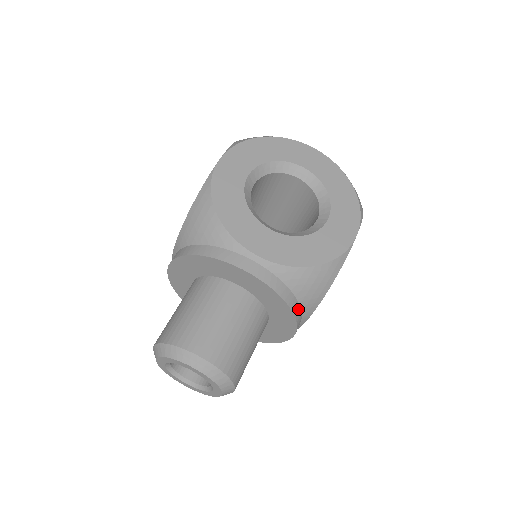
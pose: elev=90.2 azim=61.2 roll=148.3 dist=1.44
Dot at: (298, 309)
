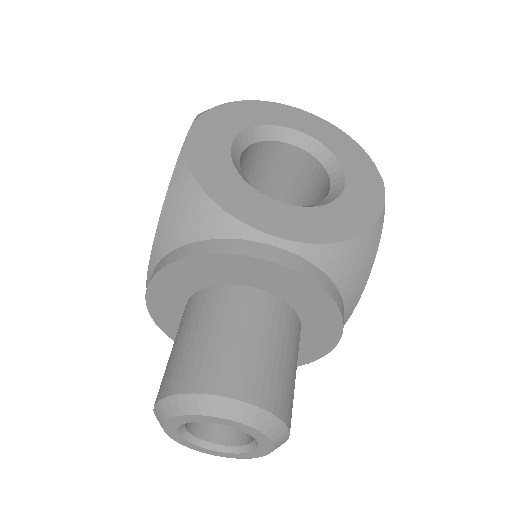
Dot at: (341, 303)
